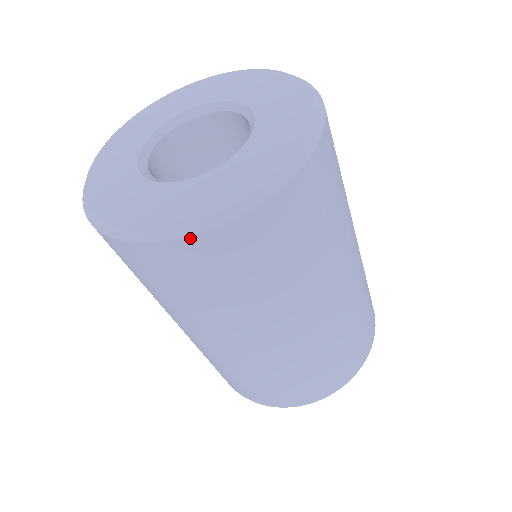
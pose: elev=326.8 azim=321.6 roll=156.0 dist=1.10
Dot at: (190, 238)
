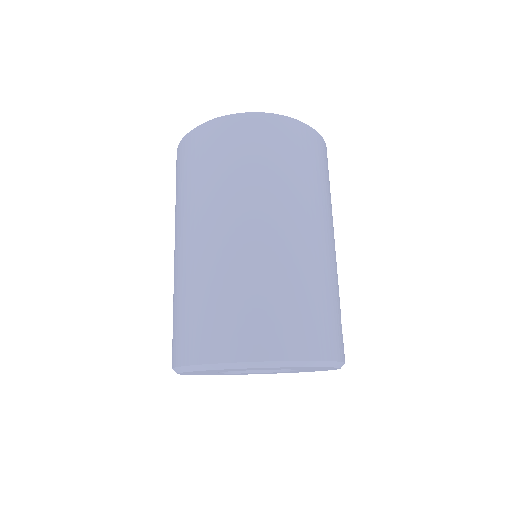
Dot at: (199, 127)
